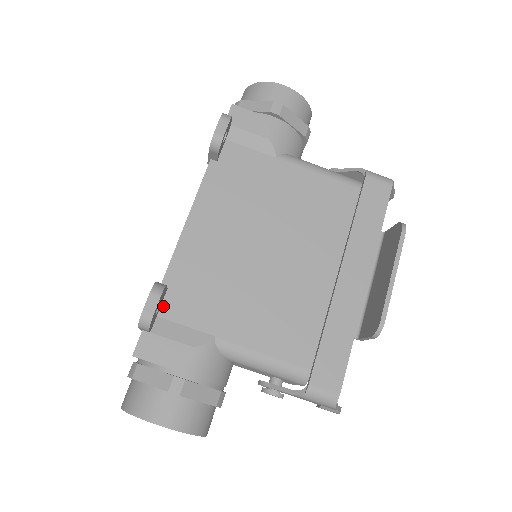
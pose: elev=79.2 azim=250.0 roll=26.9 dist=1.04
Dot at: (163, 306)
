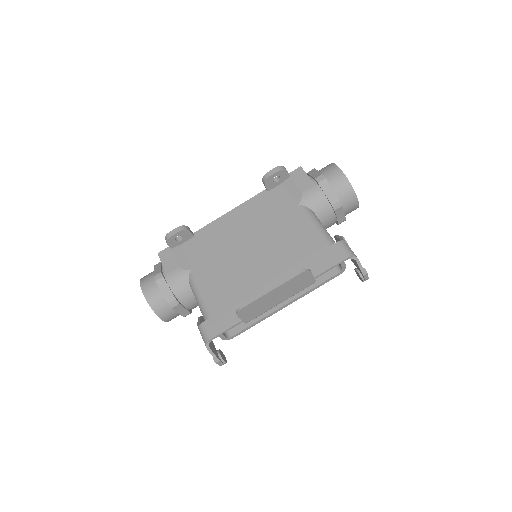
Dot at: (186, 242)
